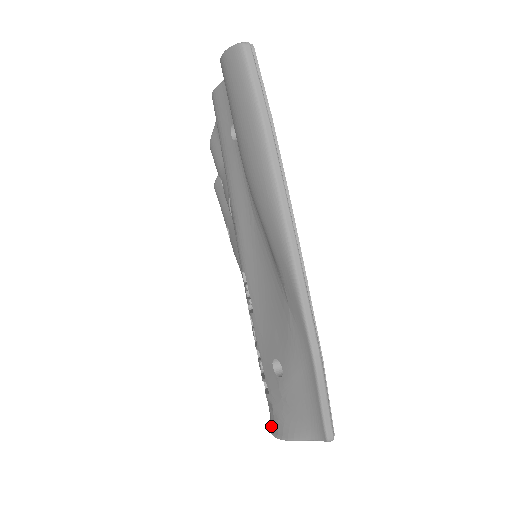
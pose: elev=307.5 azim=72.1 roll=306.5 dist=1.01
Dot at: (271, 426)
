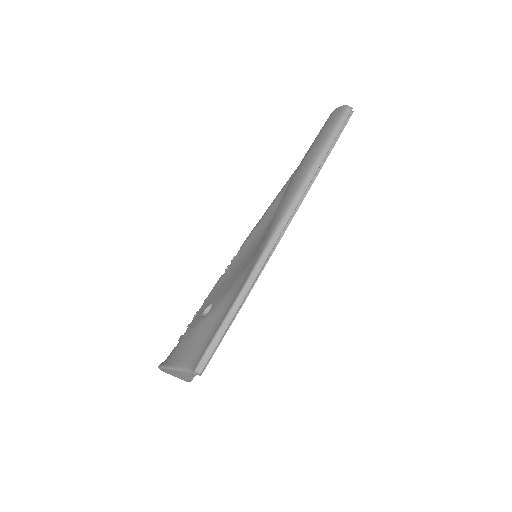
Dot at: occluded
